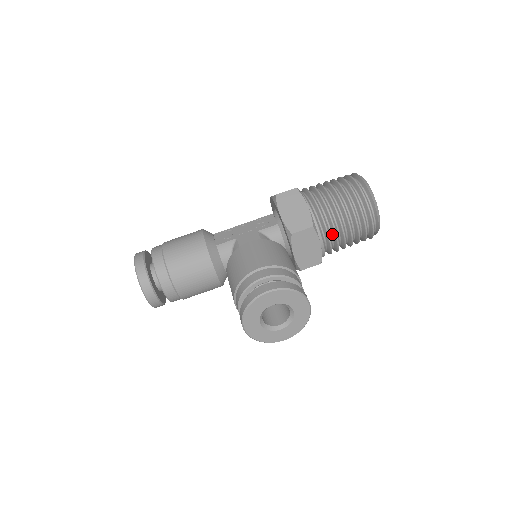
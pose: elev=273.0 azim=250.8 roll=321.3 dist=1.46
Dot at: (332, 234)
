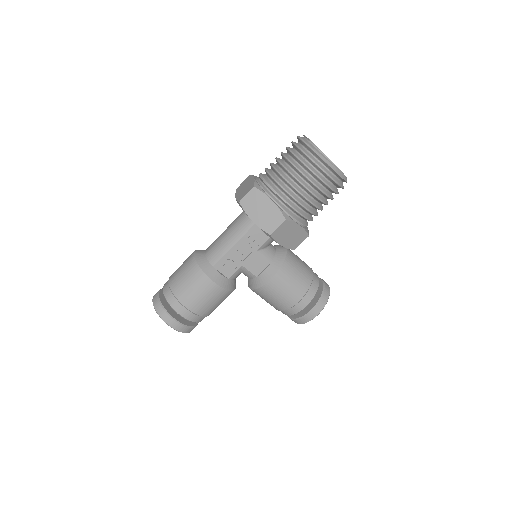
Dot at: occluded
